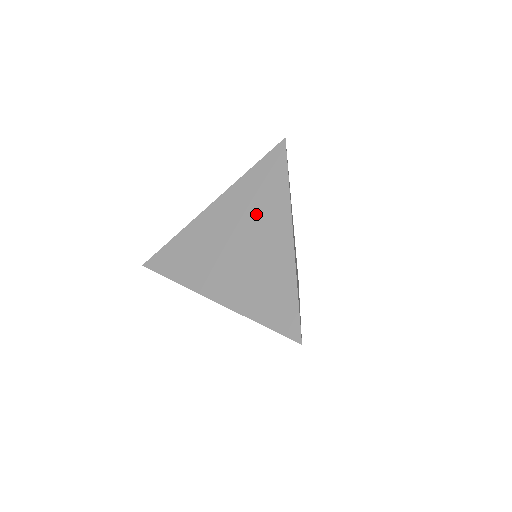
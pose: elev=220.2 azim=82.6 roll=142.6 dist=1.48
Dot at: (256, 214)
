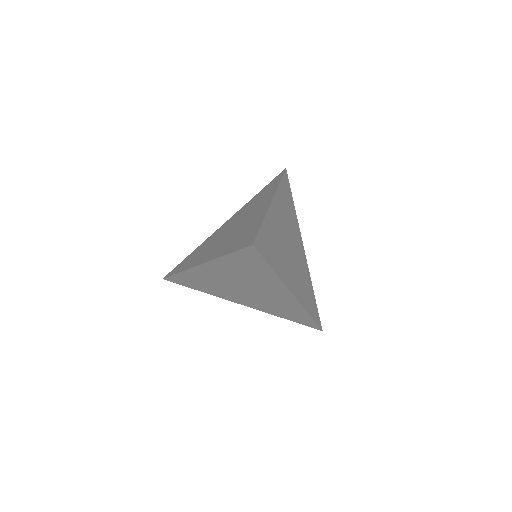
Dot at: (252, 207)
